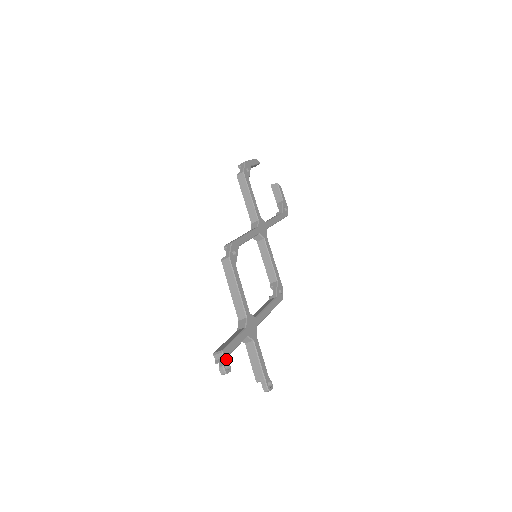
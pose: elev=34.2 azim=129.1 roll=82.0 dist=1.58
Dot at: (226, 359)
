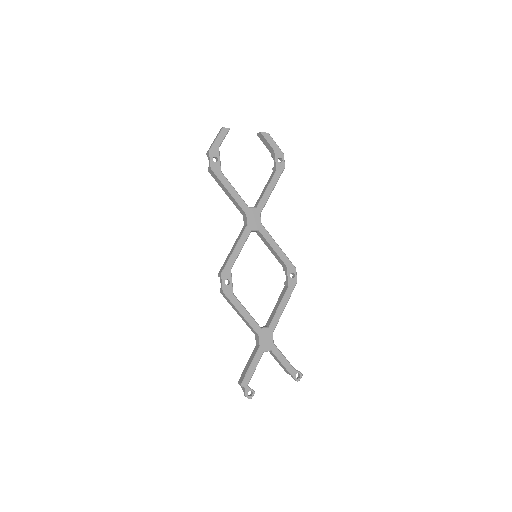
Dot at: (247, 388)
